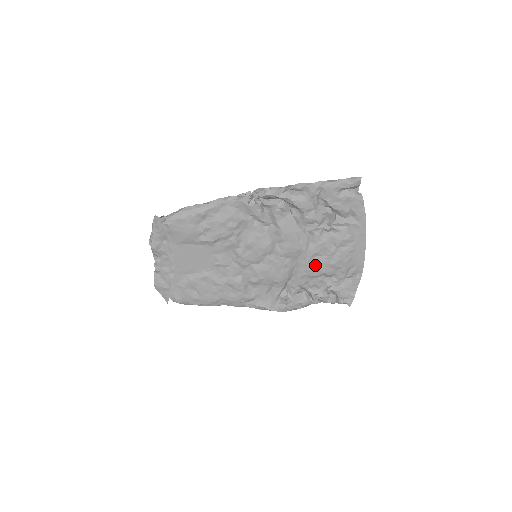
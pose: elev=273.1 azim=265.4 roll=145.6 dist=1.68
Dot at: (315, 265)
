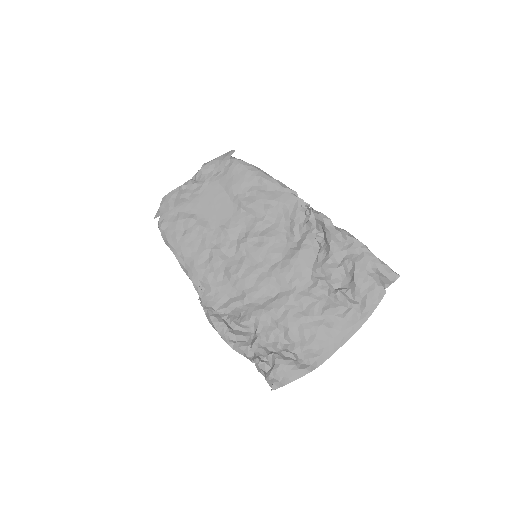
Dot at: (289, 312)
